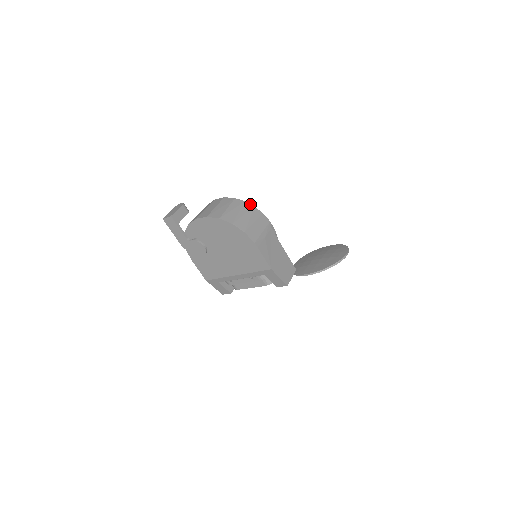
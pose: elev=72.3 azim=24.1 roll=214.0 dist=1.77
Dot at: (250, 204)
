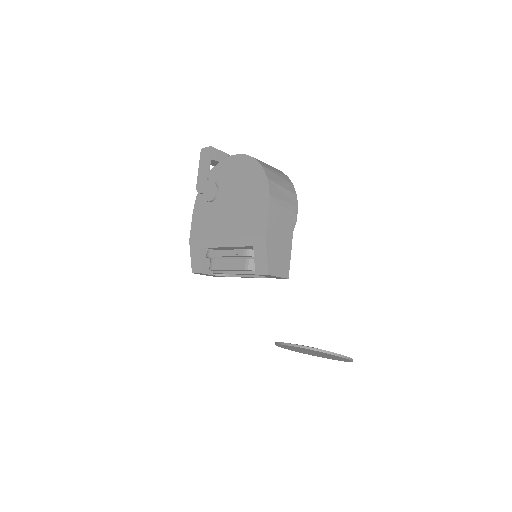
Dot at: occluded
